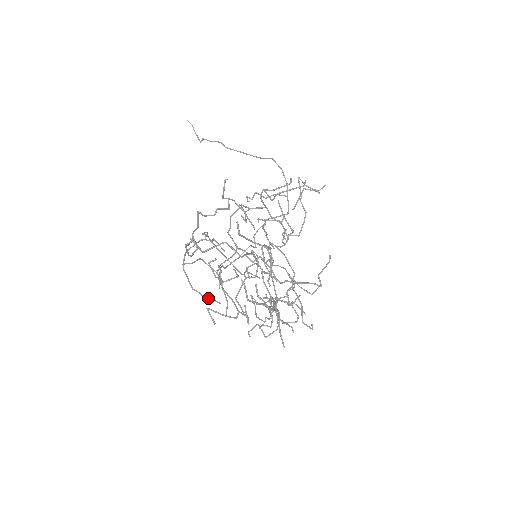
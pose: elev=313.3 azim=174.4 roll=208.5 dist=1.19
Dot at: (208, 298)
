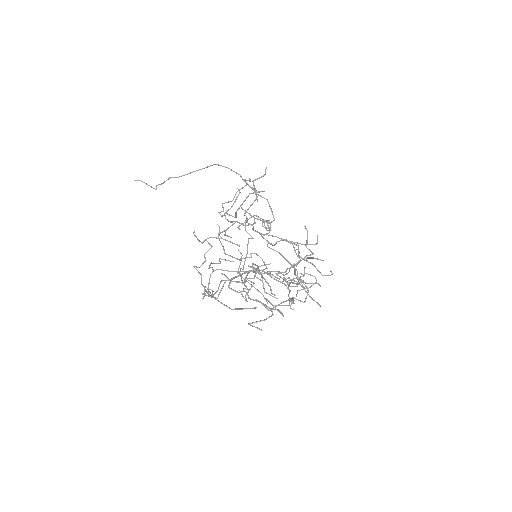
Dot at: occluded
